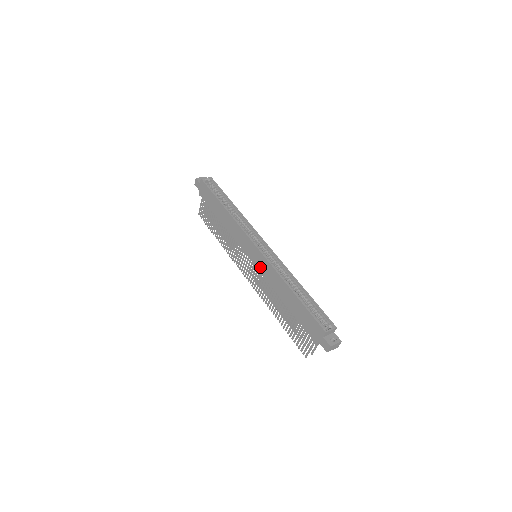
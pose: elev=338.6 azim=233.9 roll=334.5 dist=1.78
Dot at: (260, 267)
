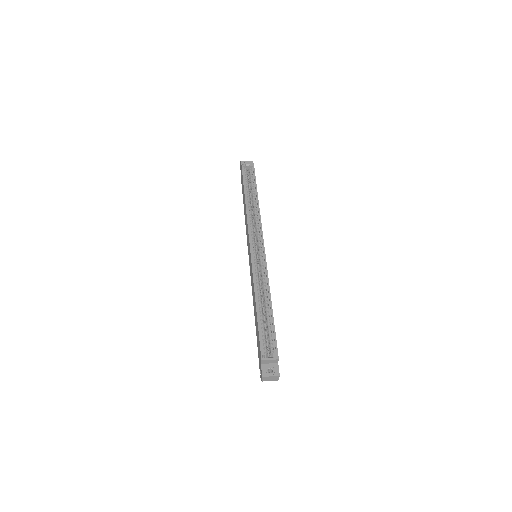
Dot at: (250, 269)
